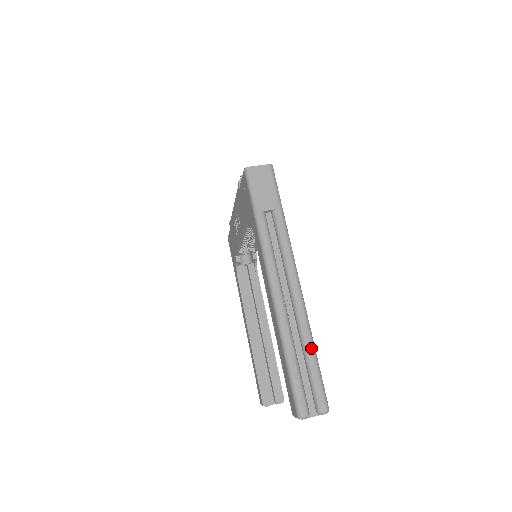
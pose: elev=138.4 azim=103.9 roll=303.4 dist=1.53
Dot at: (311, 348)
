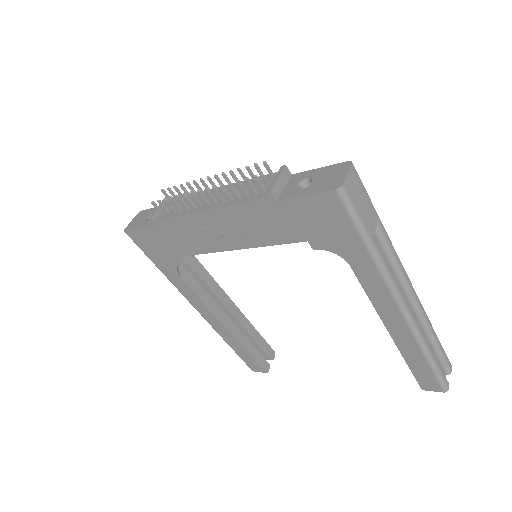
Dot at: (435, 334)
